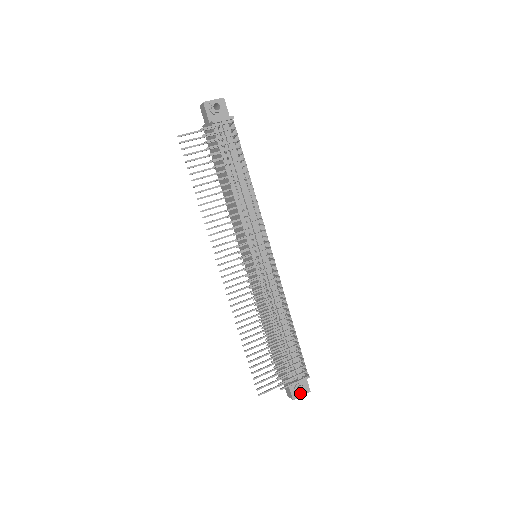
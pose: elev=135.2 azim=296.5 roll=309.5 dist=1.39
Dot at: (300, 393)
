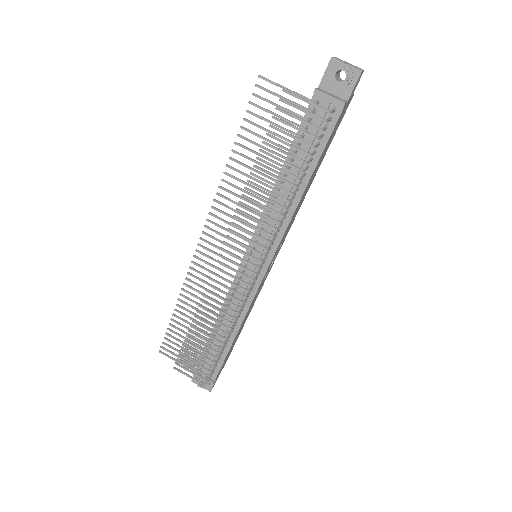
Dot at: (200, 384)
